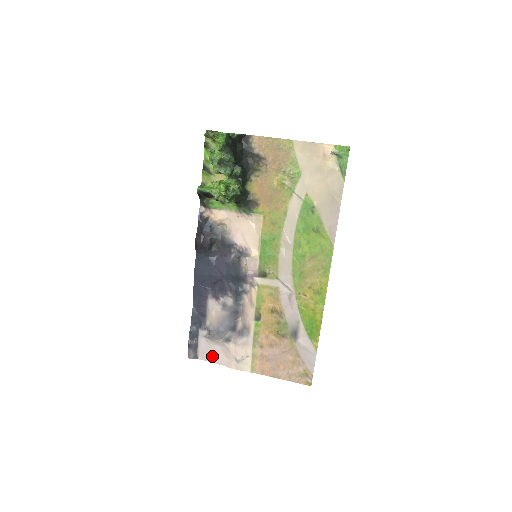
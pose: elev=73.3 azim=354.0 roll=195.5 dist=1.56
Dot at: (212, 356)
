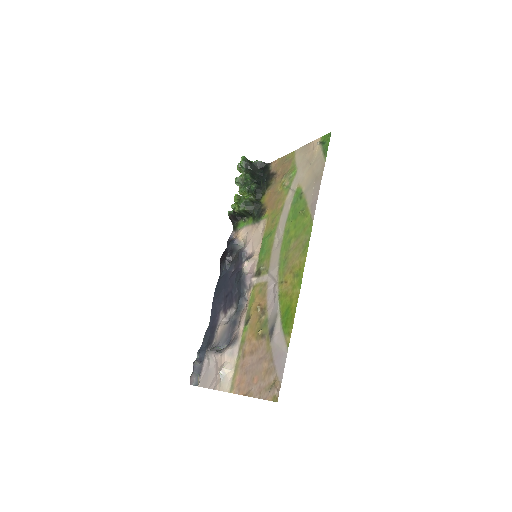
Dot at: (208, 379)
